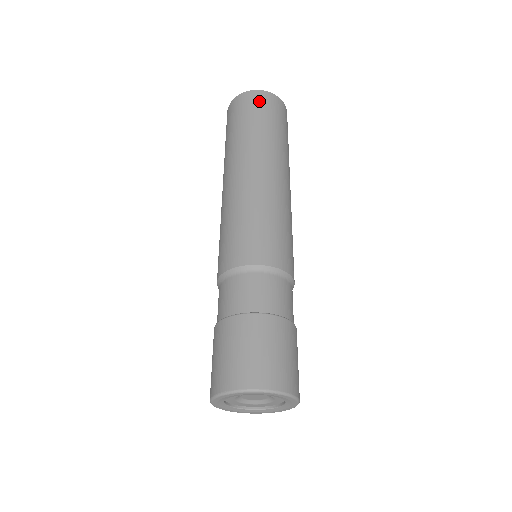
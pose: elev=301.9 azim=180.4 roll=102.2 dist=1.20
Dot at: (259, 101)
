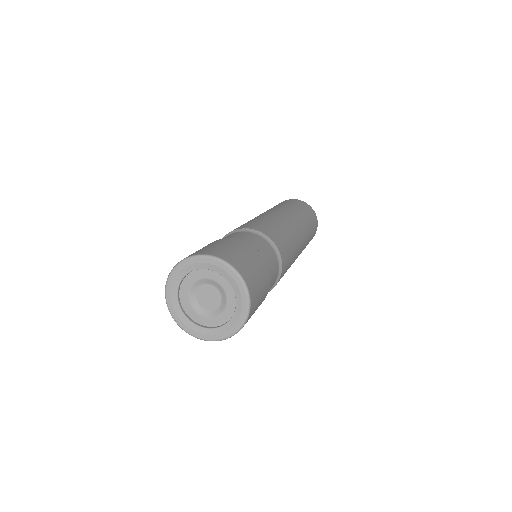
Dot at: (306, 206)
